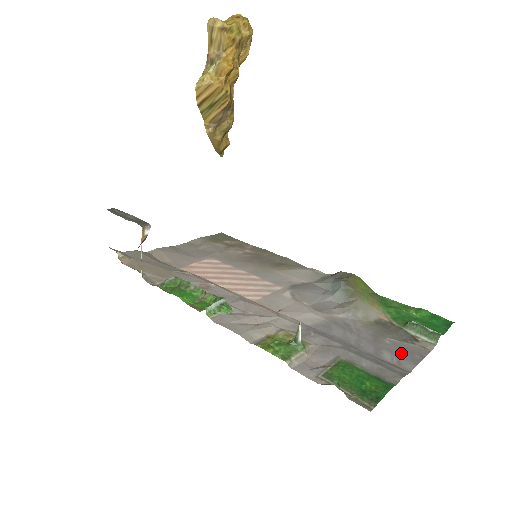
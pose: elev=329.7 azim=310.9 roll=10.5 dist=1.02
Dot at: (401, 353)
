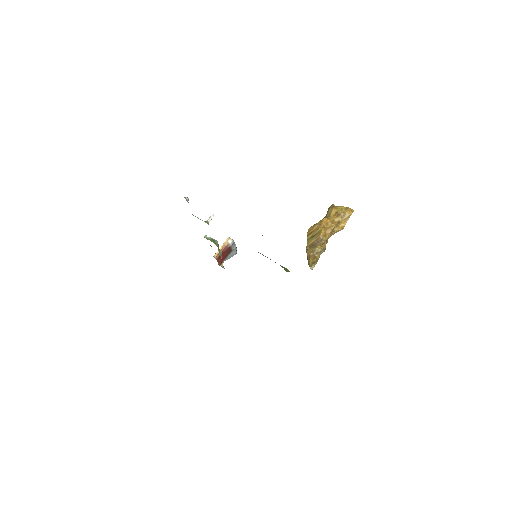
Dot at: occluded
